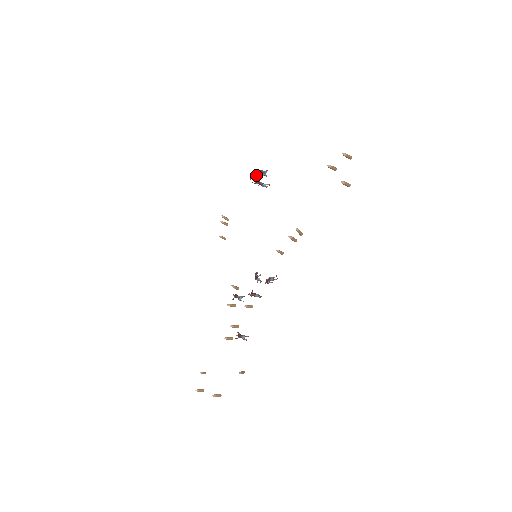
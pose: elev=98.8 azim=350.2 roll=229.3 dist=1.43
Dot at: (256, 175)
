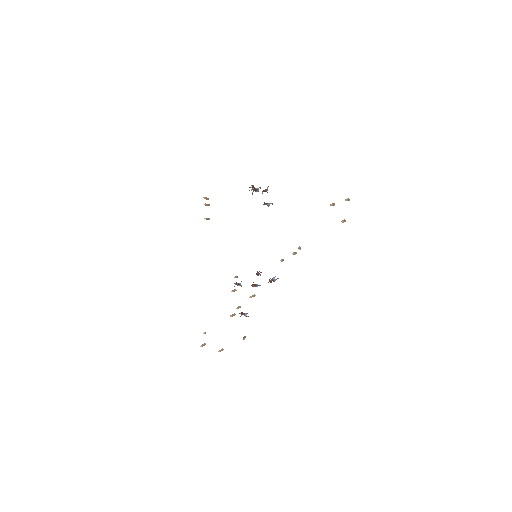
Dot at: (257, 190)
